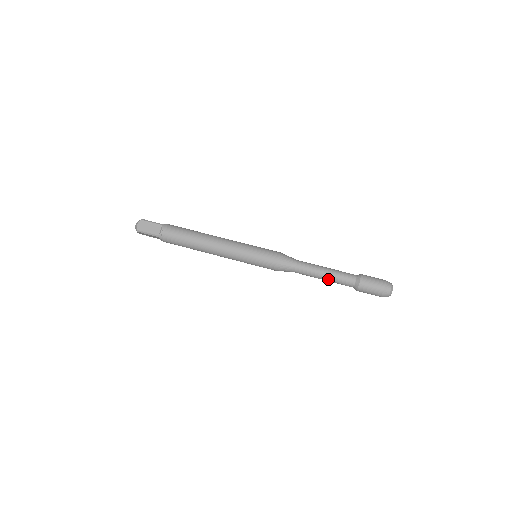
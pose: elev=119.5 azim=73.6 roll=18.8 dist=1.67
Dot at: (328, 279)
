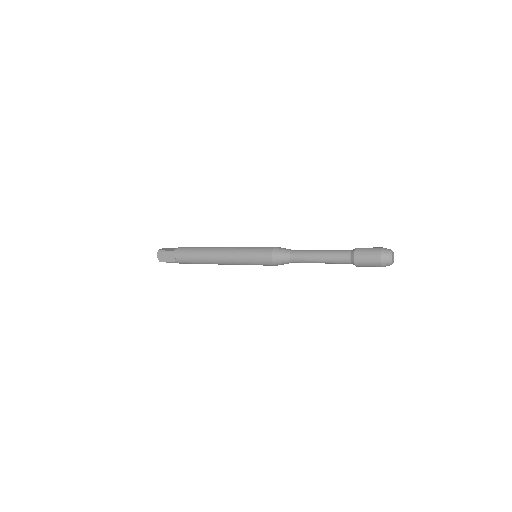
Dot at: (323, 255)
